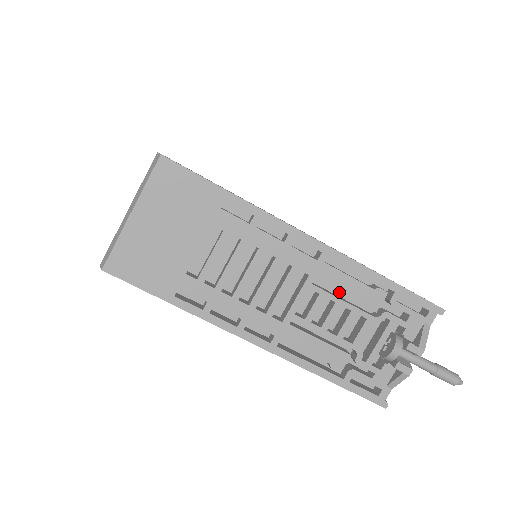
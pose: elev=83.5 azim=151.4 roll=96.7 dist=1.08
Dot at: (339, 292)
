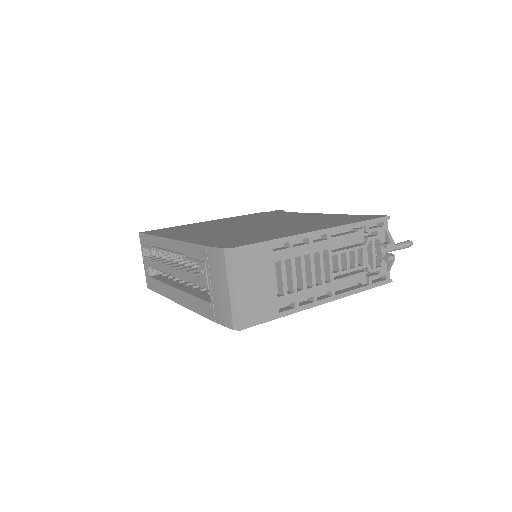
Dot at: occluded
